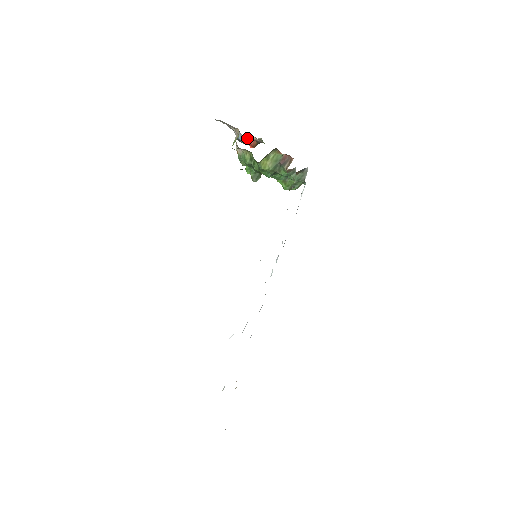
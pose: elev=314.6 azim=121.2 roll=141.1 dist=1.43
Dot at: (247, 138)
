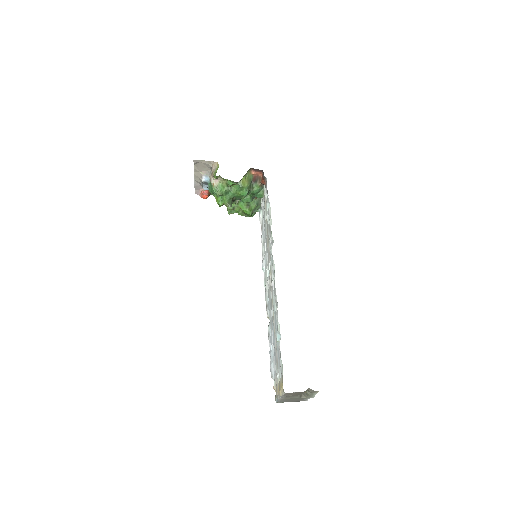
Dot at: (201, 190)
